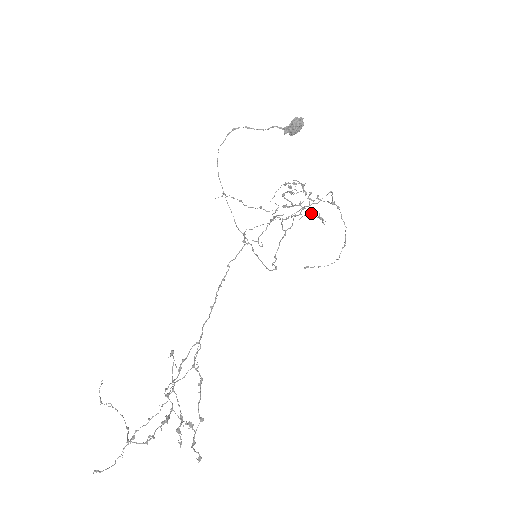
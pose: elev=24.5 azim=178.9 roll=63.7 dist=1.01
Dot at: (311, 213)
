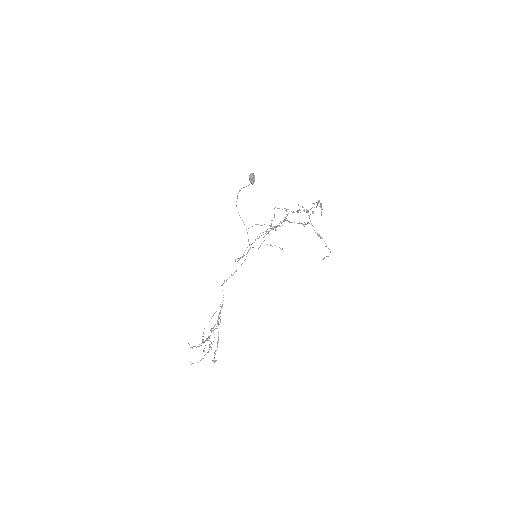
Dot at: (290, 222)
